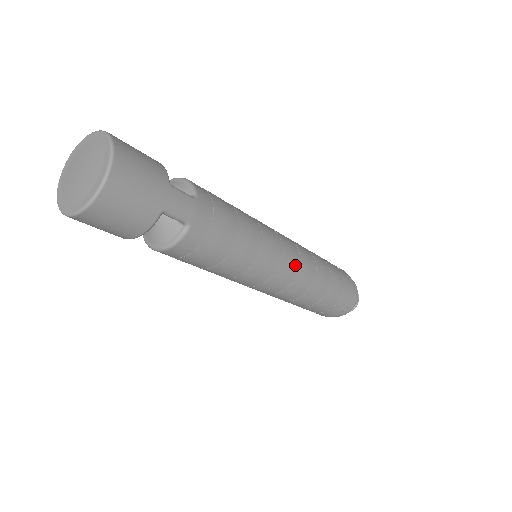
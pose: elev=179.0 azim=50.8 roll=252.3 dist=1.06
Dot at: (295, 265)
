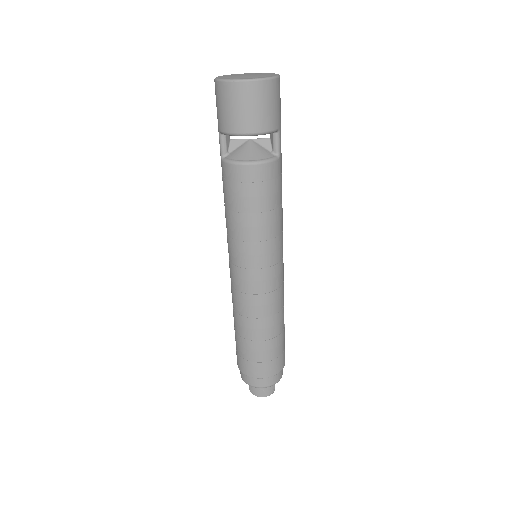
Dot at: (283, 275)
